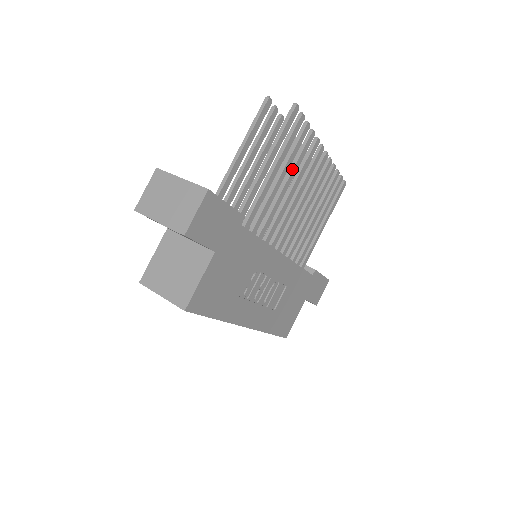
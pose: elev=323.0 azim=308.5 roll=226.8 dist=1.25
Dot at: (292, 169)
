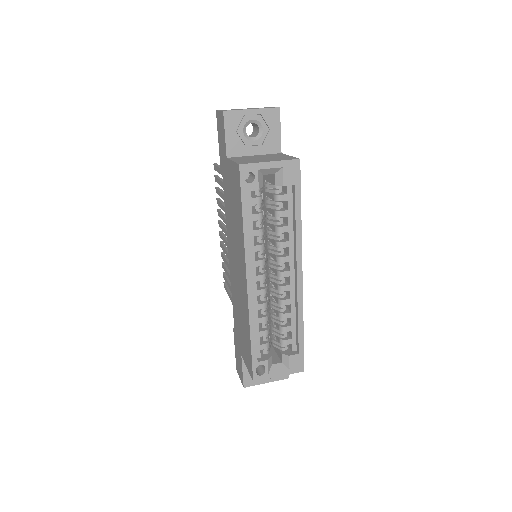
Dot at: occluded
